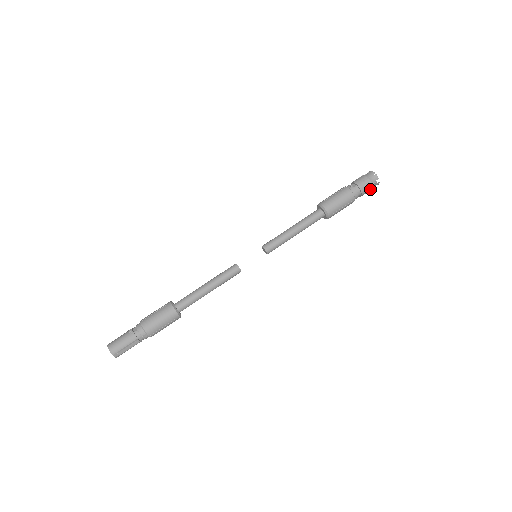
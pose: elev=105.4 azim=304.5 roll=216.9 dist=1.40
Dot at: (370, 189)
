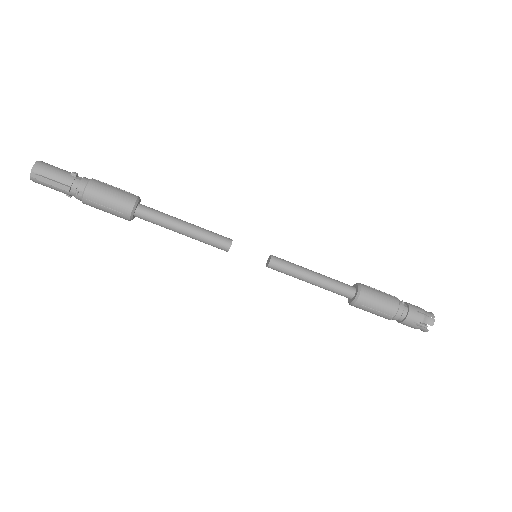
Dot at: (415, 326)
